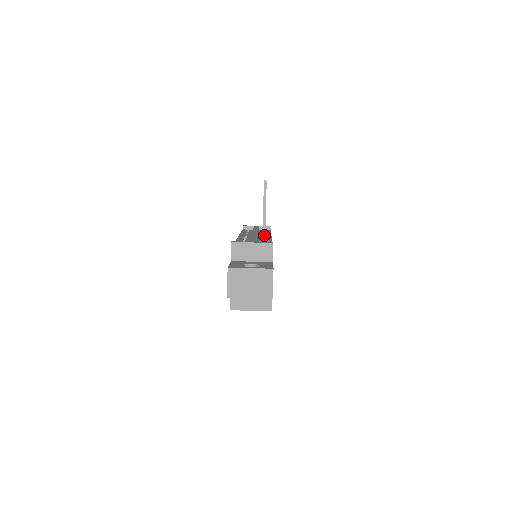
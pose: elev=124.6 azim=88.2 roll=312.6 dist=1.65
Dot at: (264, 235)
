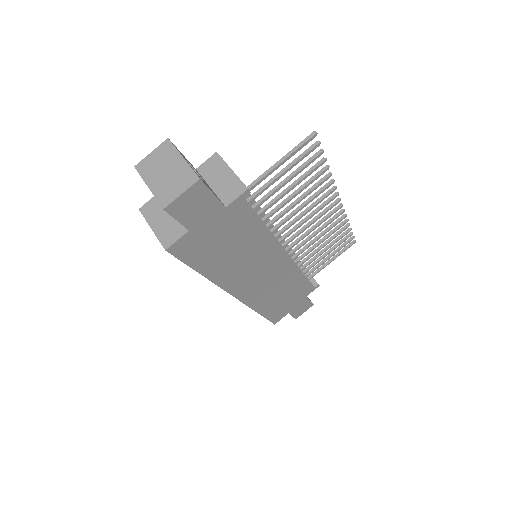
Dot at: (255, 183)
